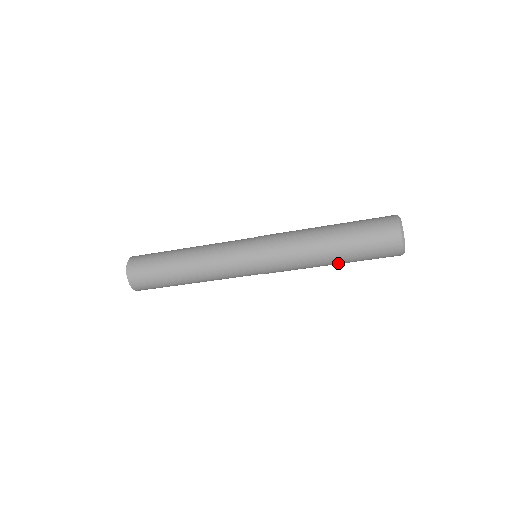
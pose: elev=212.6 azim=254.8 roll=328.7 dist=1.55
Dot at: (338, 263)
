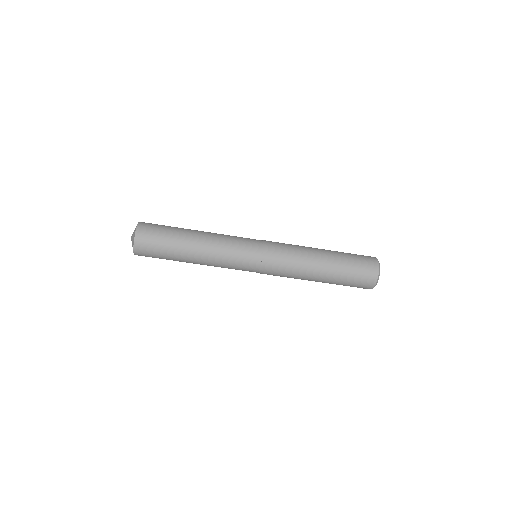
Dot at: occluded
